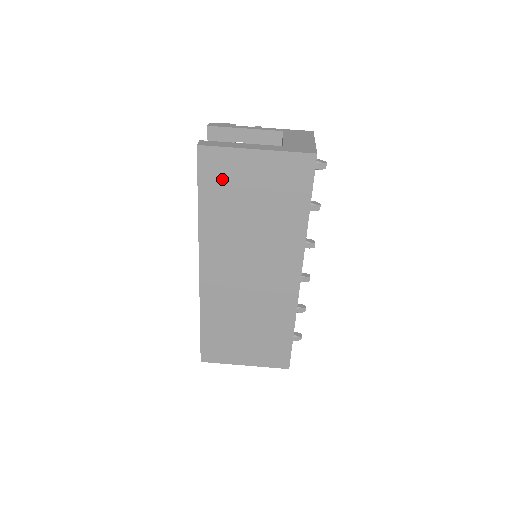
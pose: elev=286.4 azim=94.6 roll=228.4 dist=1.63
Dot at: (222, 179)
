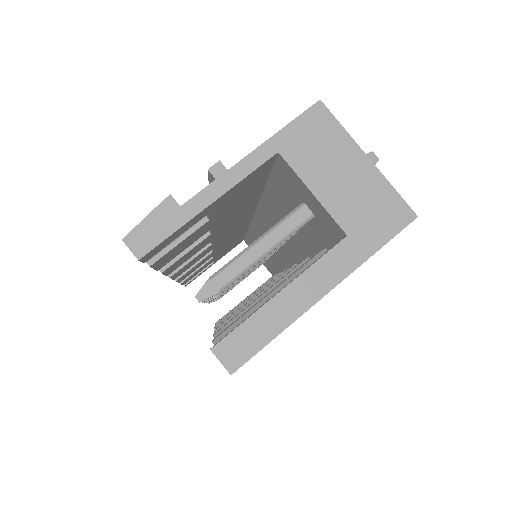
Dot at: occluded
